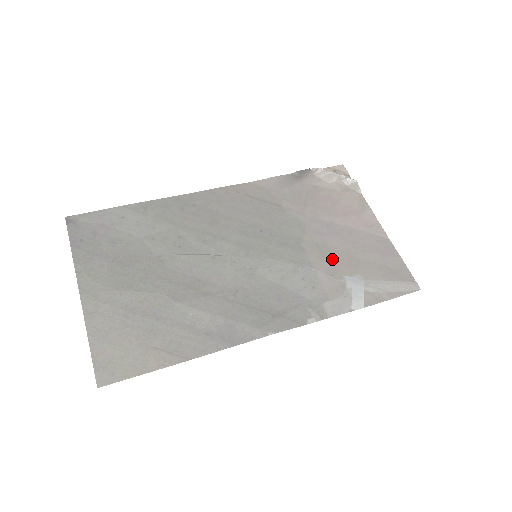
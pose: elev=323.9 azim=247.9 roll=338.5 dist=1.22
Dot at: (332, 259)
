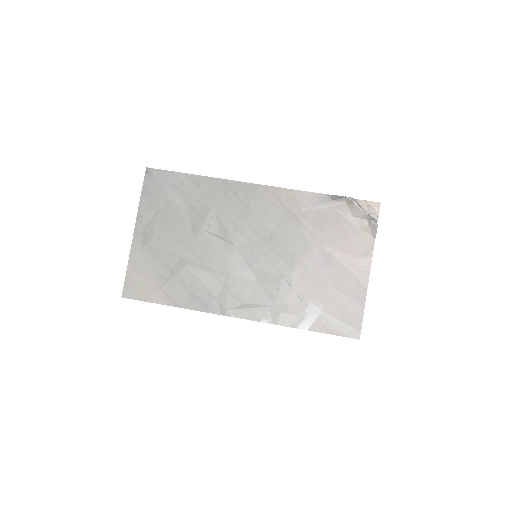
Dot at: (309, 284)
